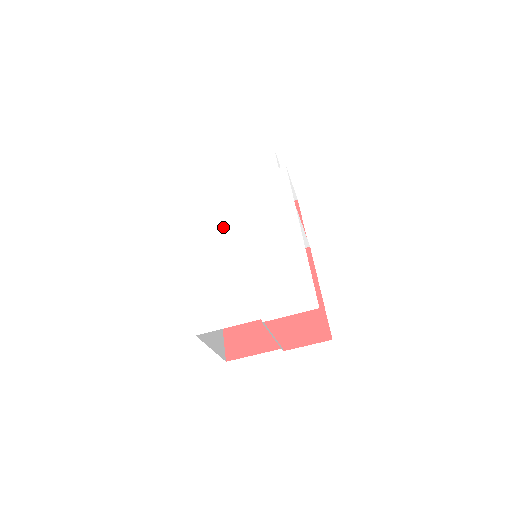
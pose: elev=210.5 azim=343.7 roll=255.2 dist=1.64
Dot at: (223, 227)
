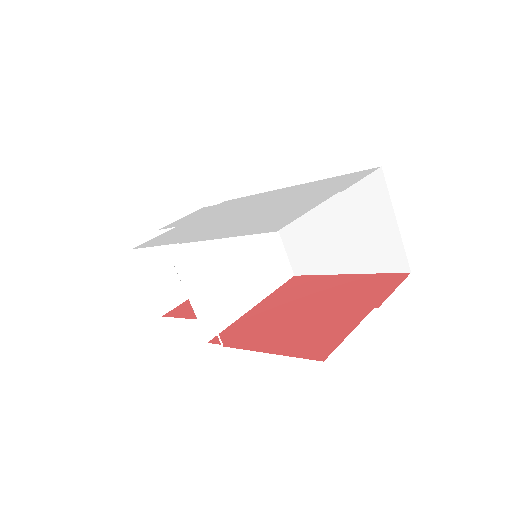
Dot at: (203, 225)
